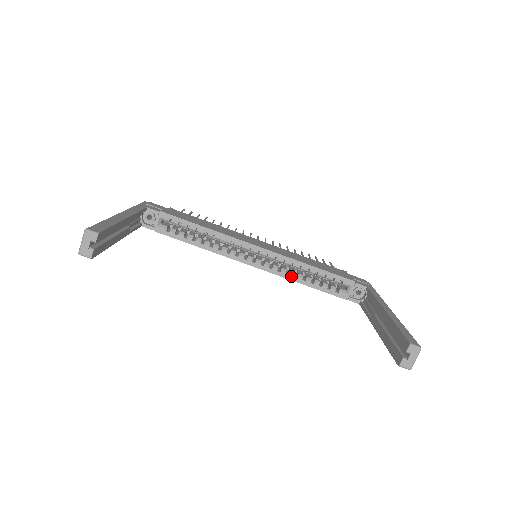
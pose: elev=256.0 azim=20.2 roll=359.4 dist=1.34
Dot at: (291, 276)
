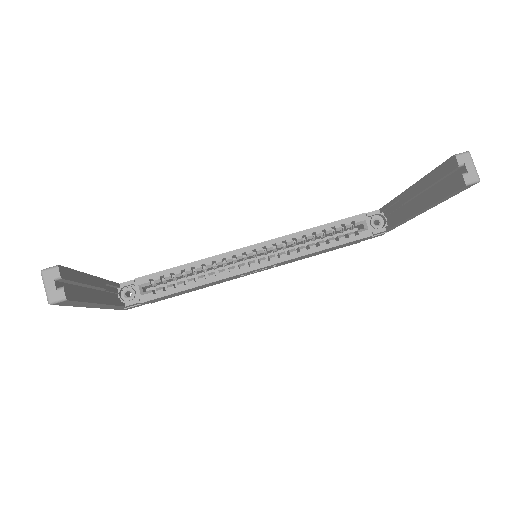
Dot at: (303, 251)
